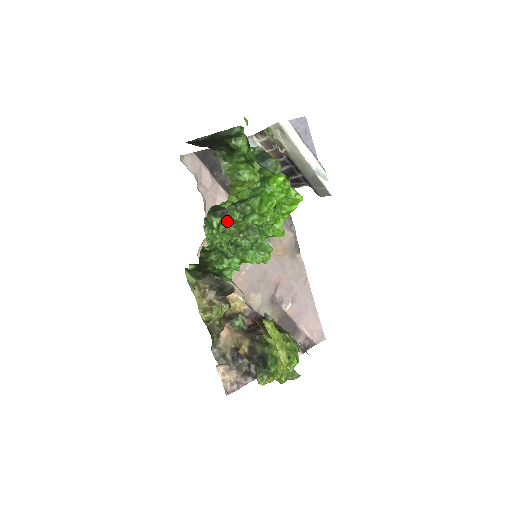
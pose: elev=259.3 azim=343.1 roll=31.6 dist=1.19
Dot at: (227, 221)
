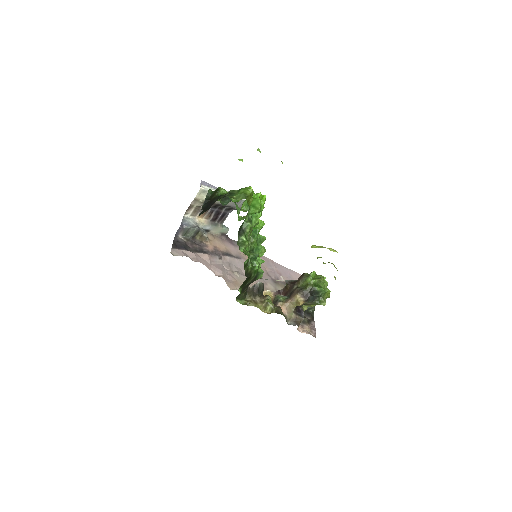
Dot at: (247, 232)
